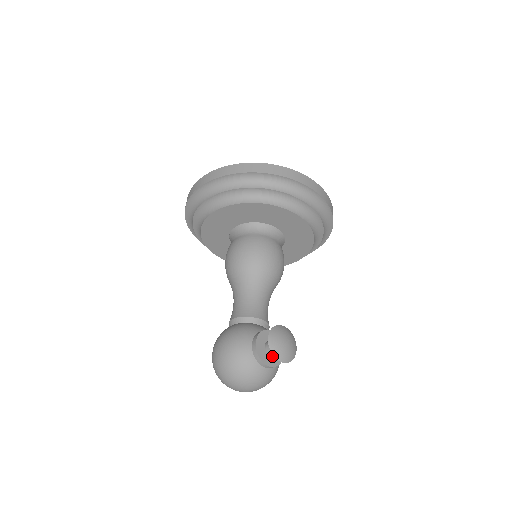
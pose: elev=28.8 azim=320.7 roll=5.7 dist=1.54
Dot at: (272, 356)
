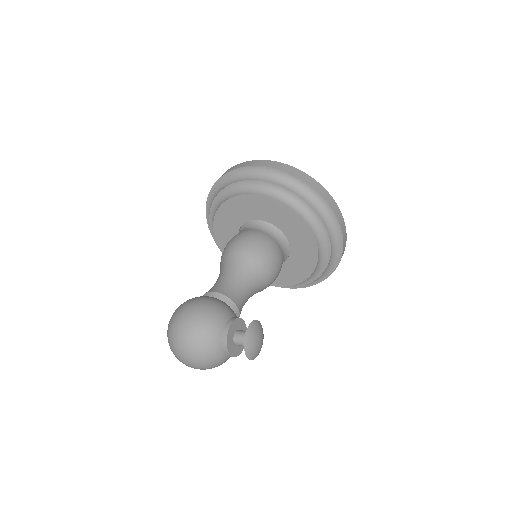
Dot at: (235, 345)
